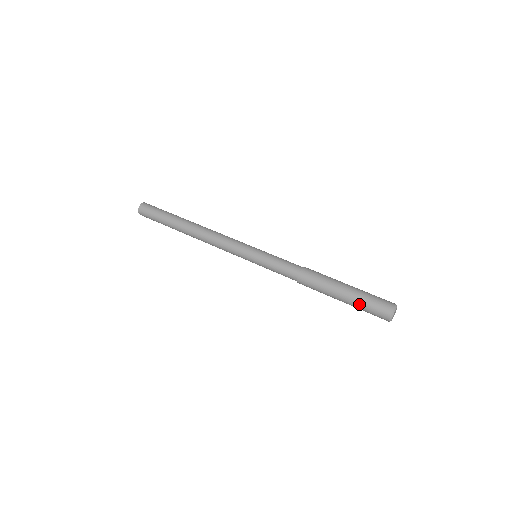
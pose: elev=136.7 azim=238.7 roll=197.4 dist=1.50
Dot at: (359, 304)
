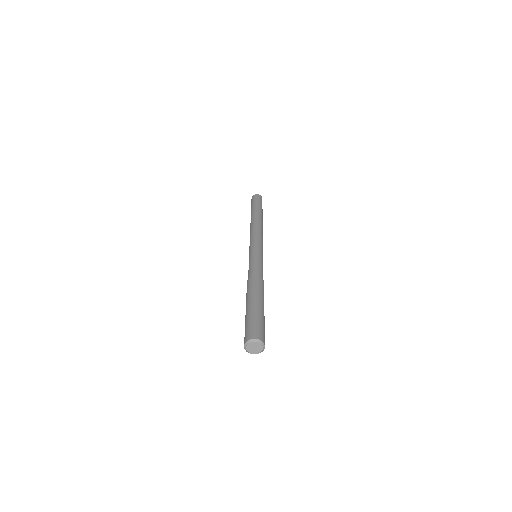
Dot at: (245, 322)
